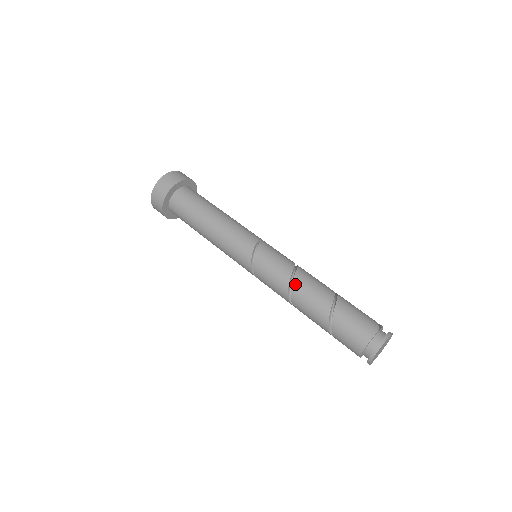
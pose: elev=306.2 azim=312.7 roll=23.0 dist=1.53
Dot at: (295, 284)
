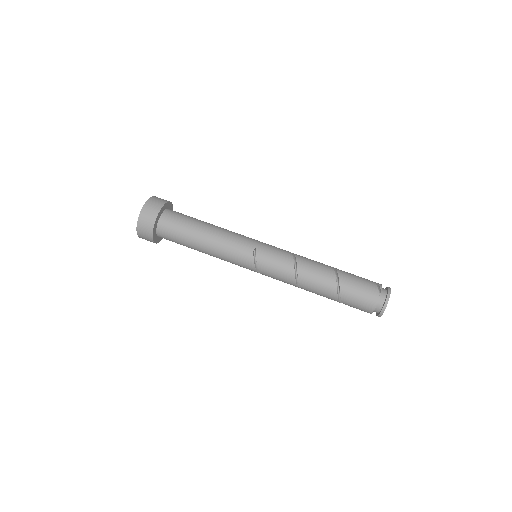
Dot at: (301, 280)
